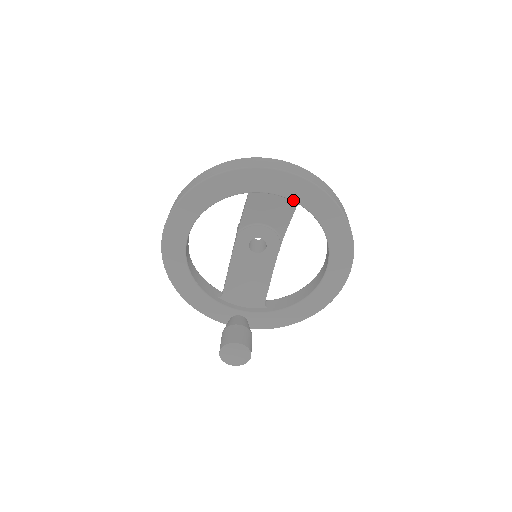
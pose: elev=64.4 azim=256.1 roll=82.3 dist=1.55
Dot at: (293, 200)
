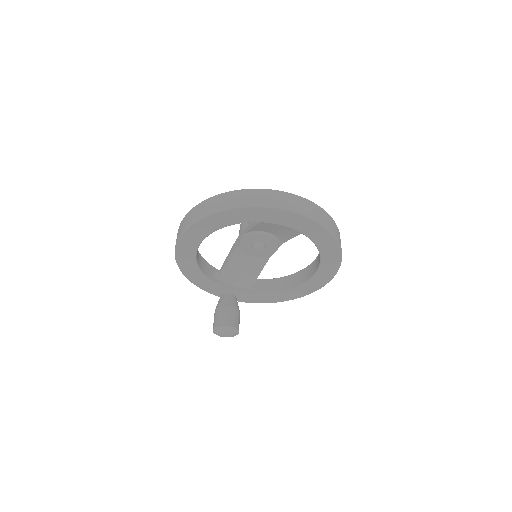
Dot at: (302, 233)
